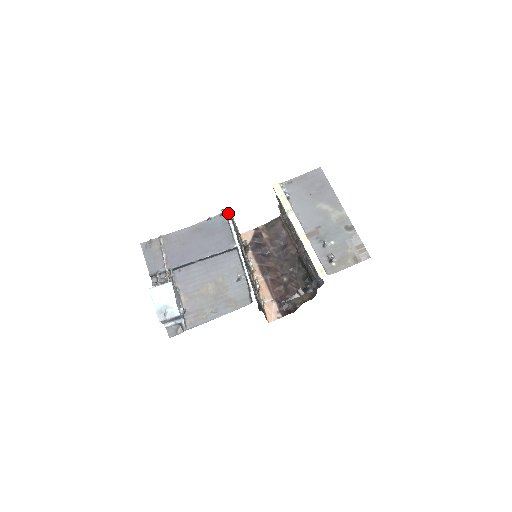
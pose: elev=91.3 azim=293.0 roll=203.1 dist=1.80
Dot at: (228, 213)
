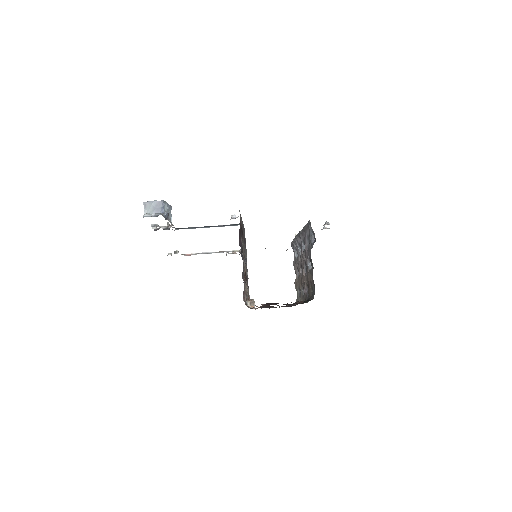
Dot at: occluded
